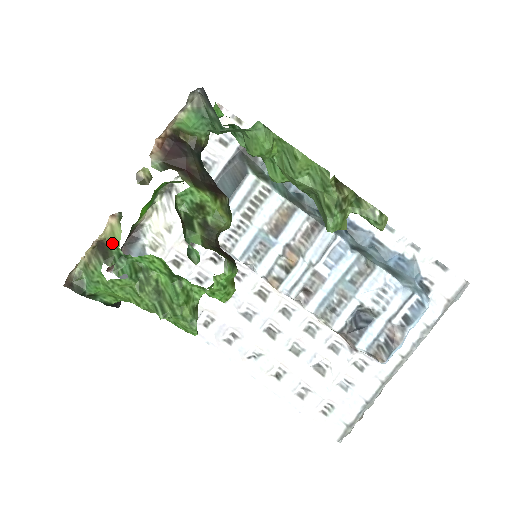
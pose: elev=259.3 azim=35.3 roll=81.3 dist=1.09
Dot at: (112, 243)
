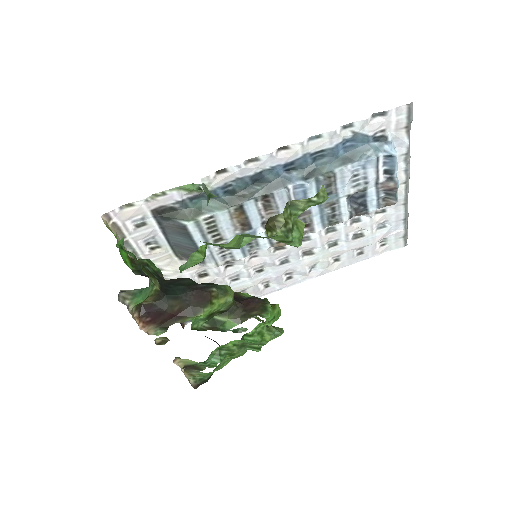
Dot at: (191, 364)
